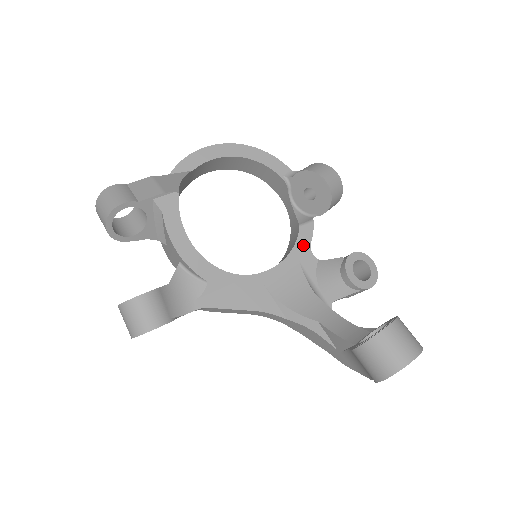
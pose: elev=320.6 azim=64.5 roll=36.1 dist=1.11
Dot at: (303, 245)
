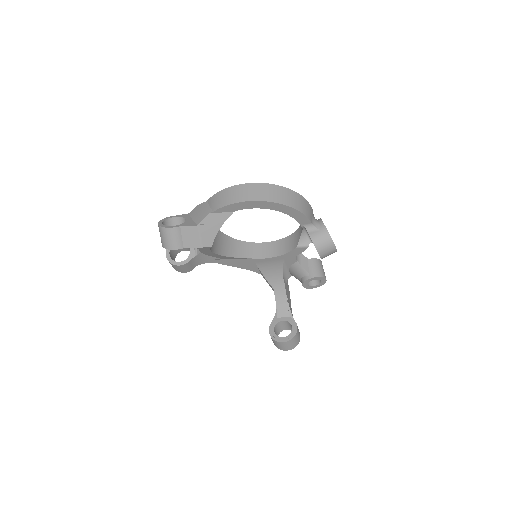
Dot at: (292, 255)
